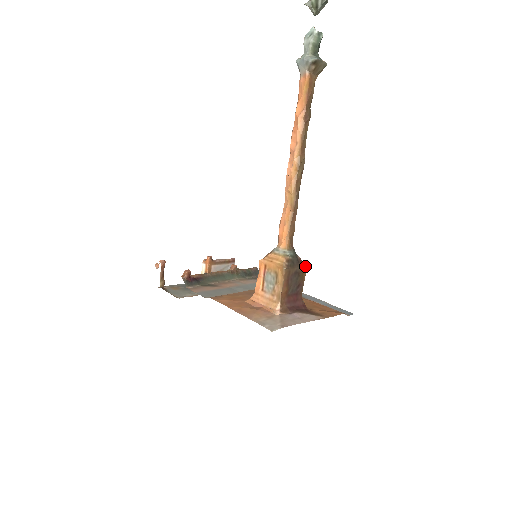
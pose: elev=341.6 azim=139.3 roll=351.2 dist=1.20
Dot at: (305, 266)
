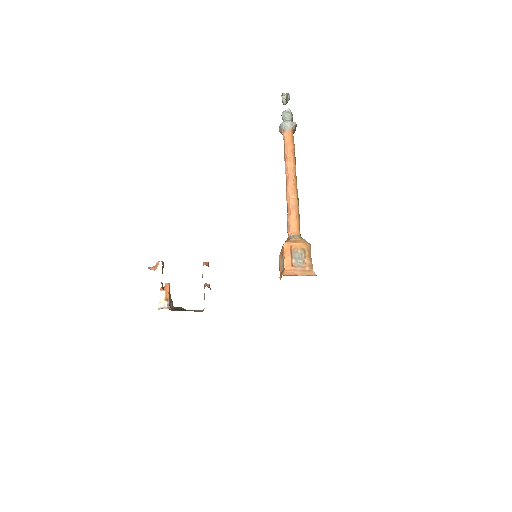
Dot at: occluded
